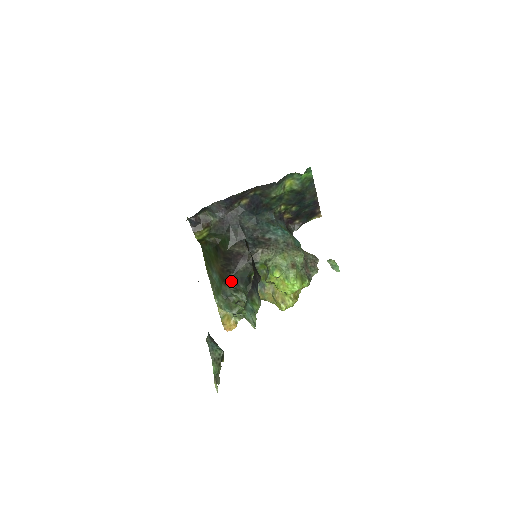
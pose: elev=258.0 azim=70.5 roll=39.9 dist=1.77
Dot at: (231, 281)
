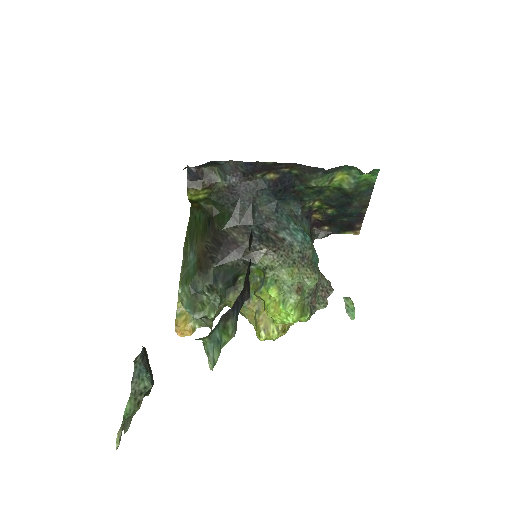
Dot at: (209, 274)
